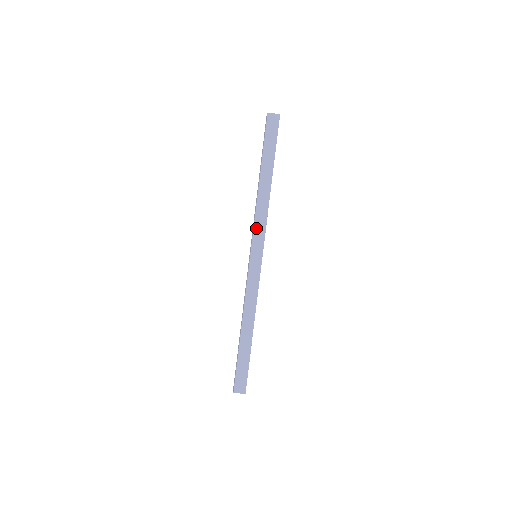
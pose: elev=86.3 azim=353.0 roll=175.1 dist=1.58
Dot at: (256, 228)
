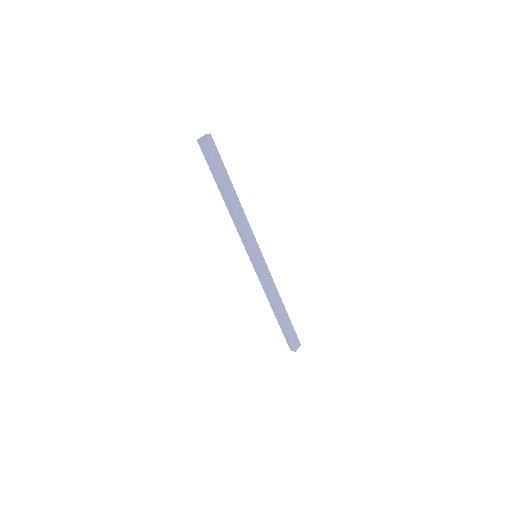
Dot at: (247, 237)
